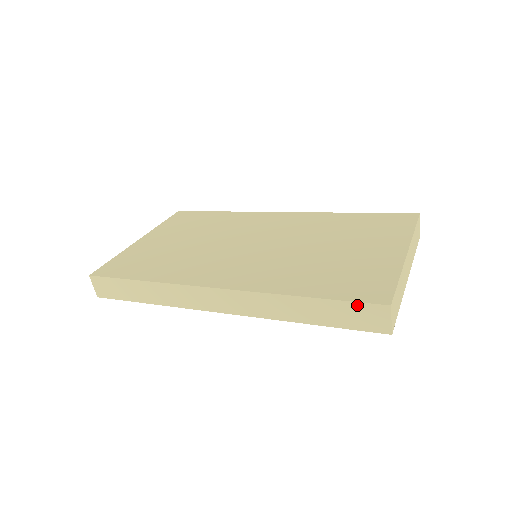
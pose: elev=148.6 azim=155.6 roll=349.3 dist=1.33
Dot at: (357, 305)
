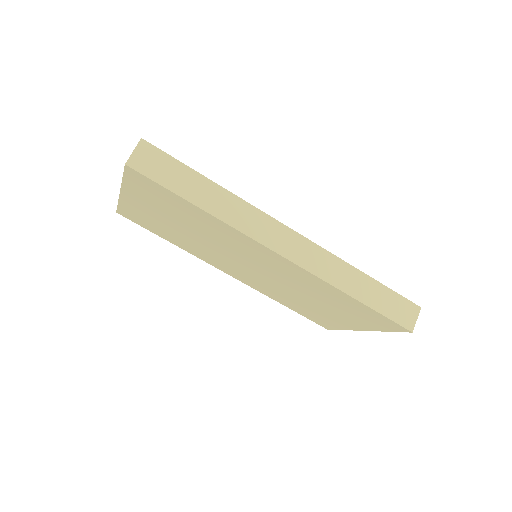
Dot at: (401, 298)
